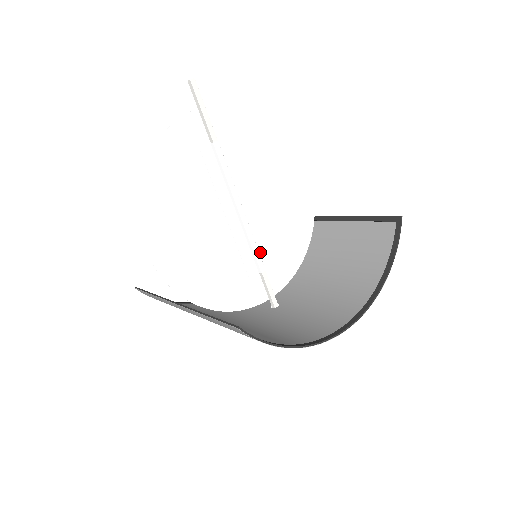
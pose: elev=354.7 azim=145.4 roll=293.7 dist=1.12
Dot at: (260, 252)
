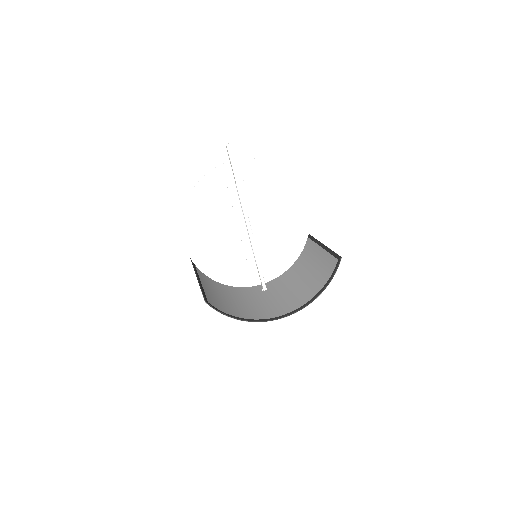
Dot at: (260, 254)
